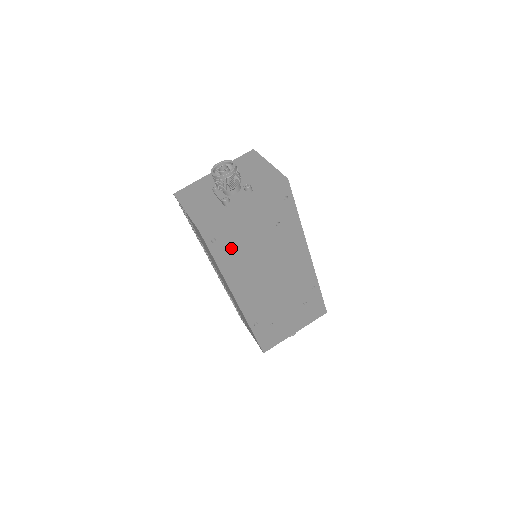
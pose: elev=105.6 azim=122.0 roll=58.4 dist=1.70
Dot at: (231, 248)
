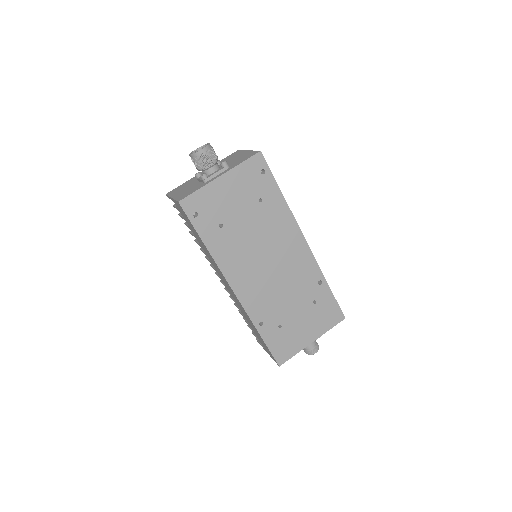
Dot at: (215, 225)
